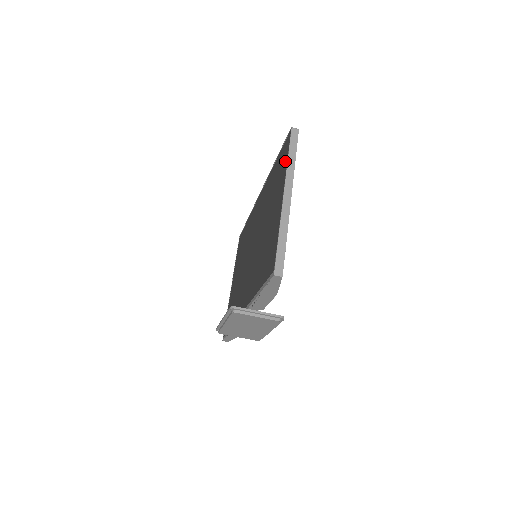
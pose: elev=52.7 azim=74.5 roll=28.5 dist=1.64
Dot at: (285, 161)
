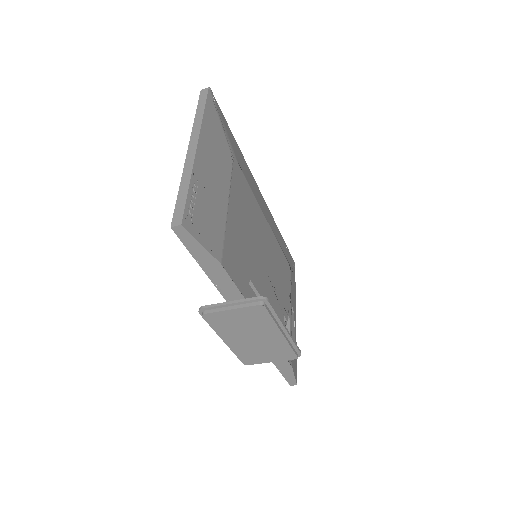
Dot at: occluded
